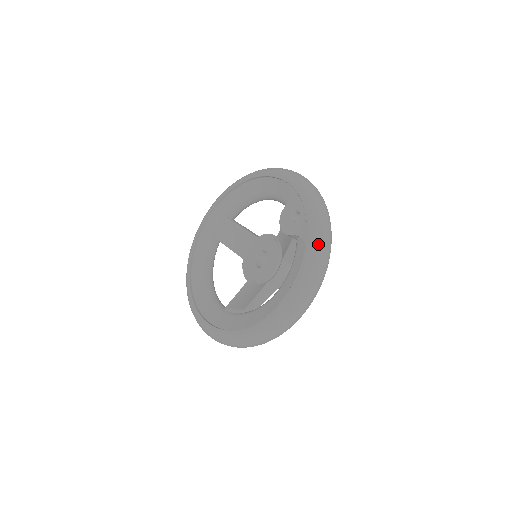
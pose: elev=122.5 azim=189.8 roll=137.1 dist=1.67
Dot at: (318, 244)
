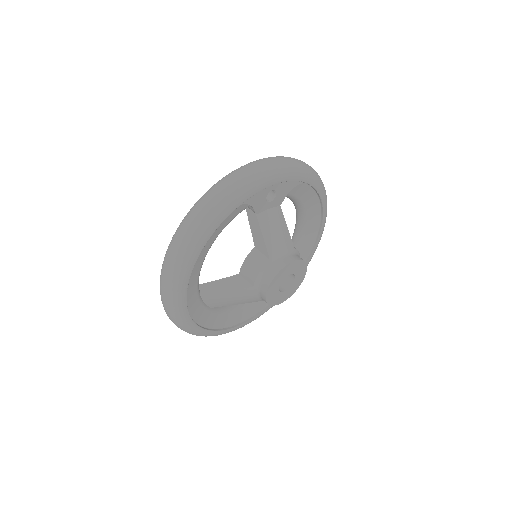
Dot at: (219, 181)
